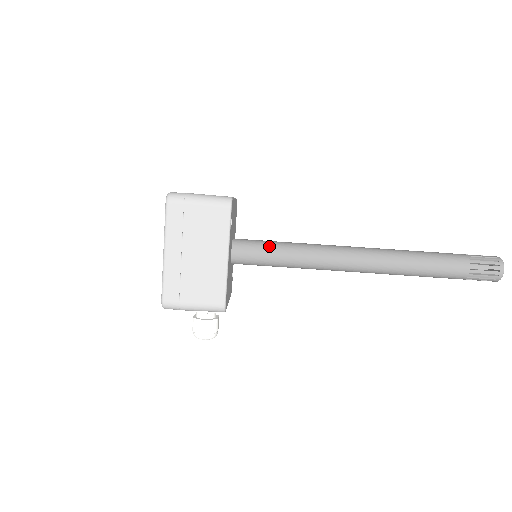
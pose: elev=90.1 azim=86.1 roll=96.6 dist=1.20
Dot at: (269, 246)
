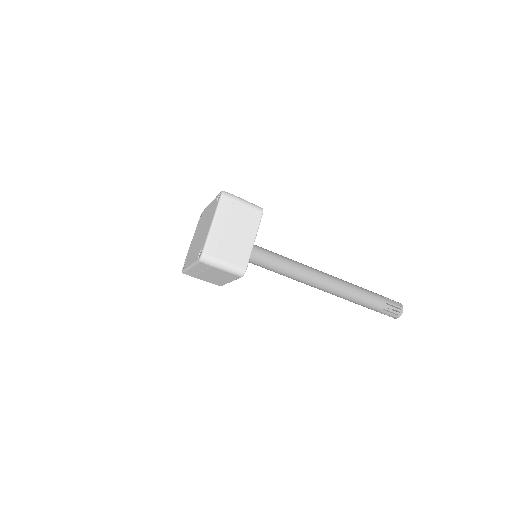
Dot at: (265, 264)
